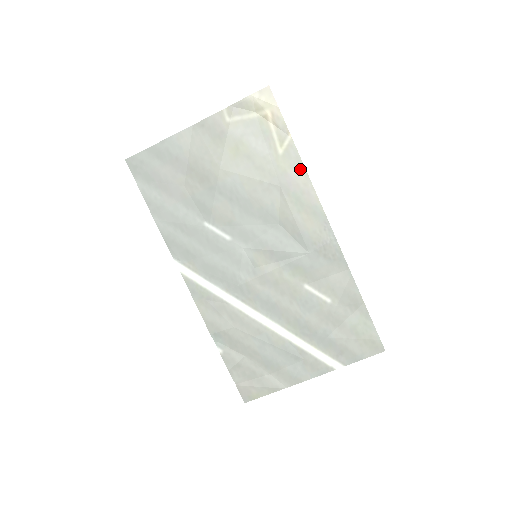
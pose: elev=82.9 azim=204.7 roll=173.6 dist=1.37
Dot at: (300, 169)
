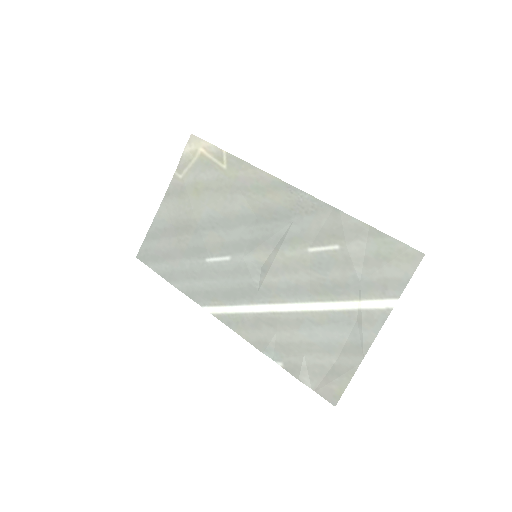
Dot at: (245, 166)
